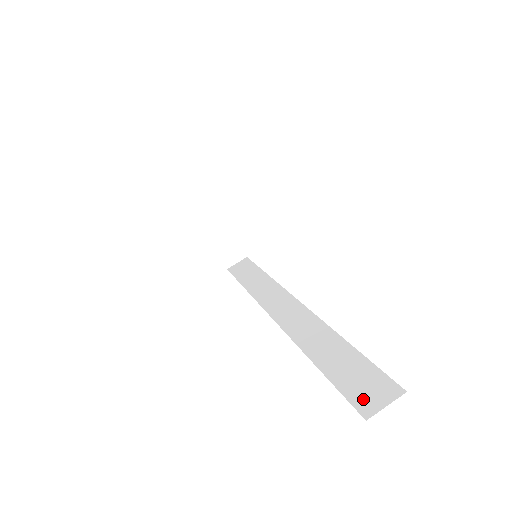
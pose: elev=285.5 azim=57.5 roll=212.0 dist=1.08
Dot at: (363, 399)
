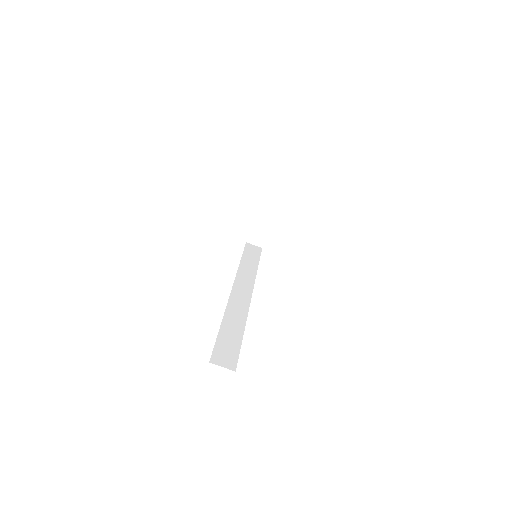
Dot at: (219, 356)
